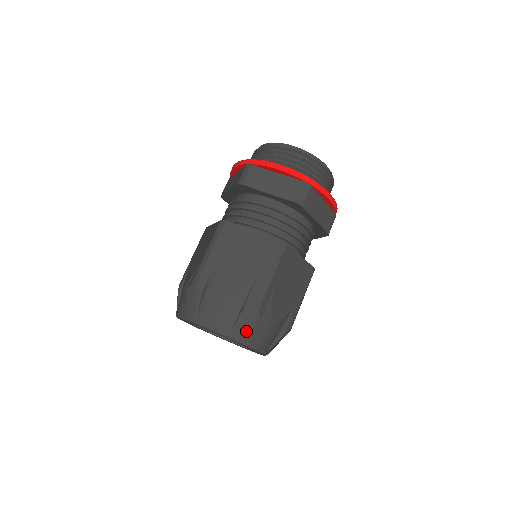
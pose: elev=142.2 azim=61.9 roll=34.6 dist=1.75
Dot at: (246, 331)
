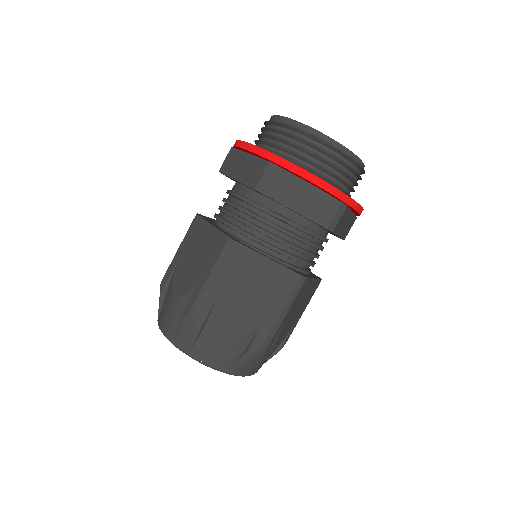
Dot at: (247, 368)
